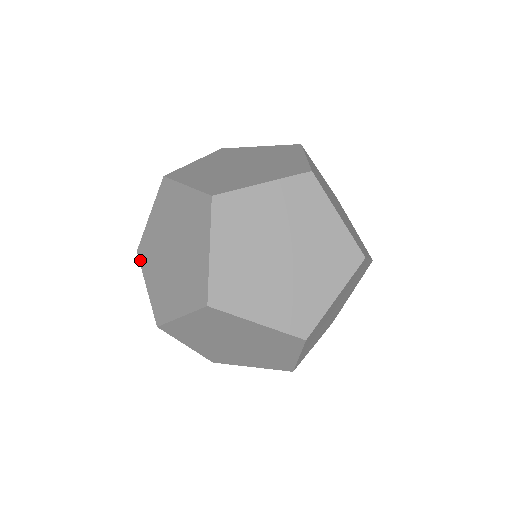
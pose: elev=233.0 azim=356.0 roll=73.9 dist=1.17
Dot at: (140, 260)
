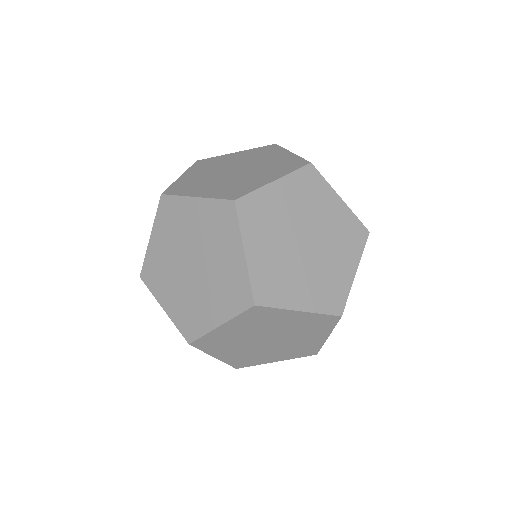
Dot at: (196, 337)
